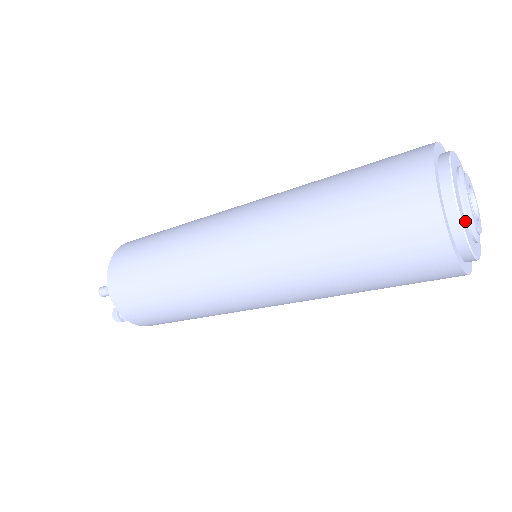
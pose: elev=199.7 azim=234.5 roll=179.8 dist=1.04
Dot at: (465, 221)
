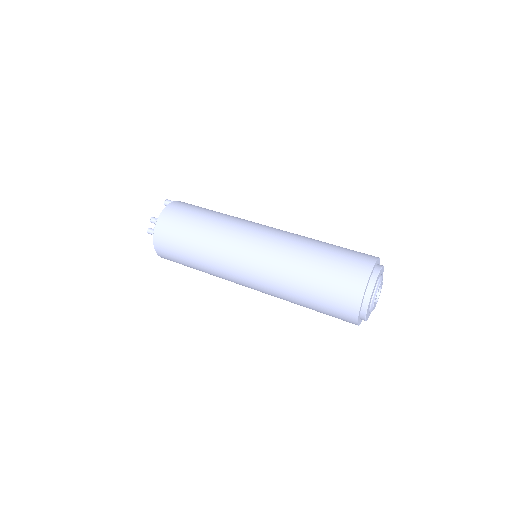
Dot at: occluded
